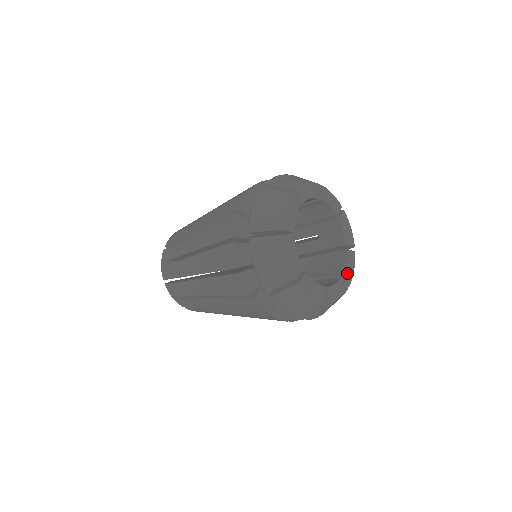
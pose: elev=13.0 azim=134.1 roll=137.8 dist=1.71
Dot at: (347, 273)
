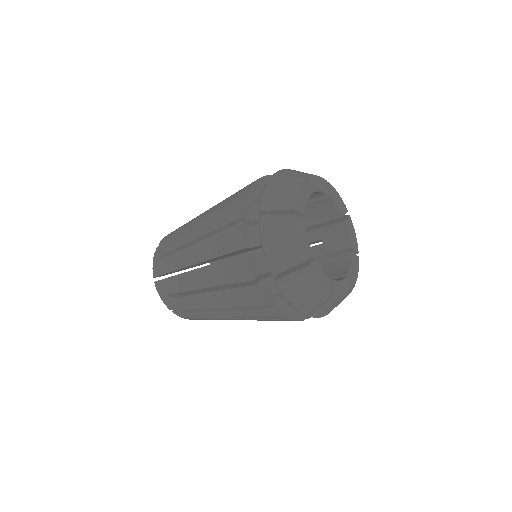
Dot at: (352, 275)
